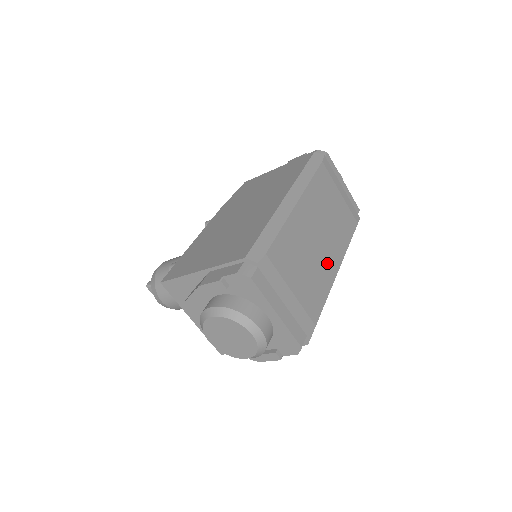
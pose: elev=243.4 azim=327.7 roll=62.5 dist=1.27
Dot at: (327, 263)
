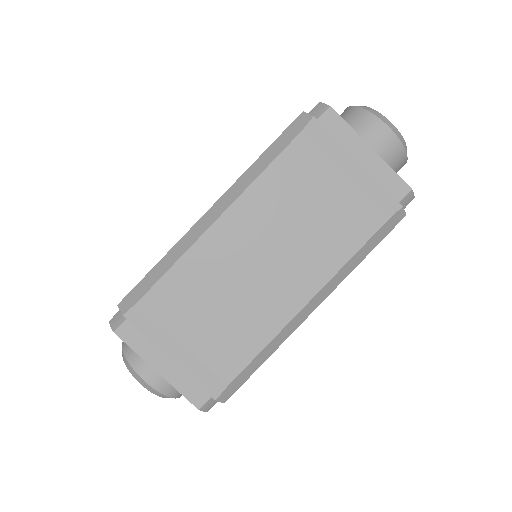
Dot at: (276, 298)
